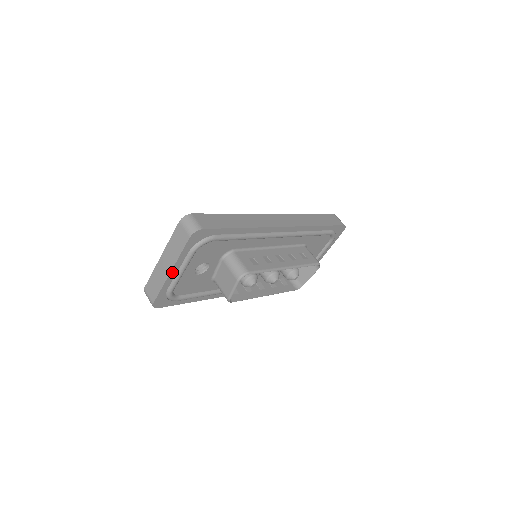
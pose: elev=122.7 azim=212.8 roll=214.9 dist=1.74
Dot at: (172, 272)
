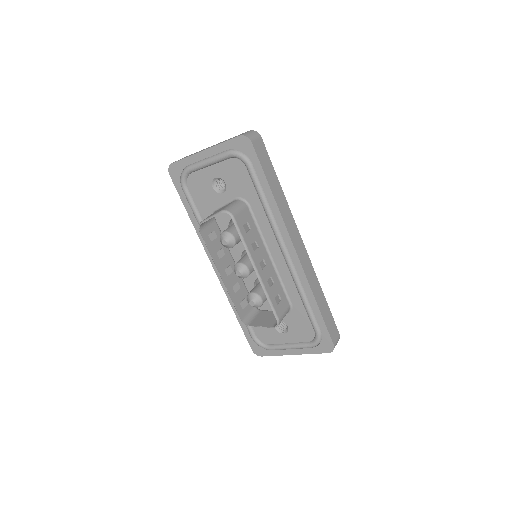
Dot at: (204, 152)
